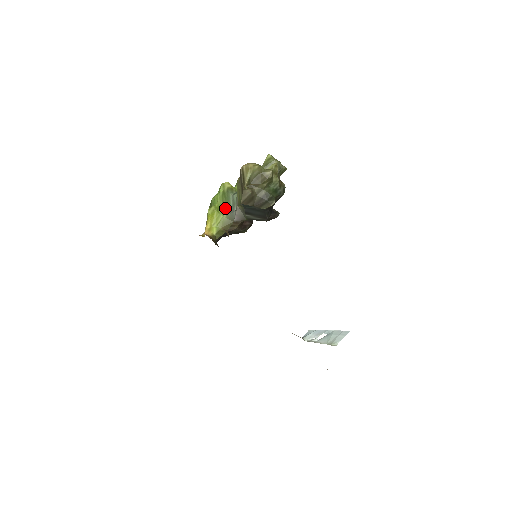
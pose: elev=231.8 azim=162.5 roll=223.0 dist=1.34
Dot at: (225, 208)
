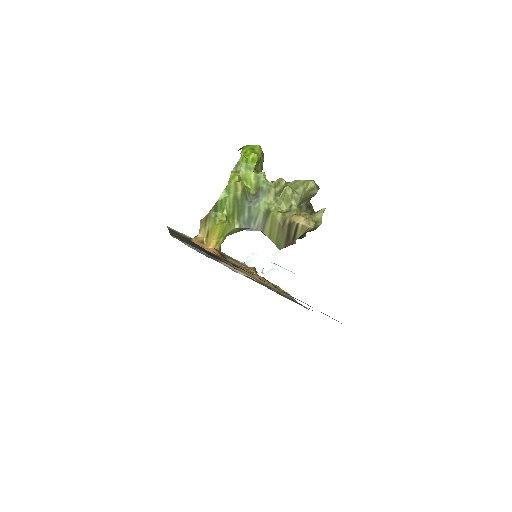
Dot at: (236, 217)
